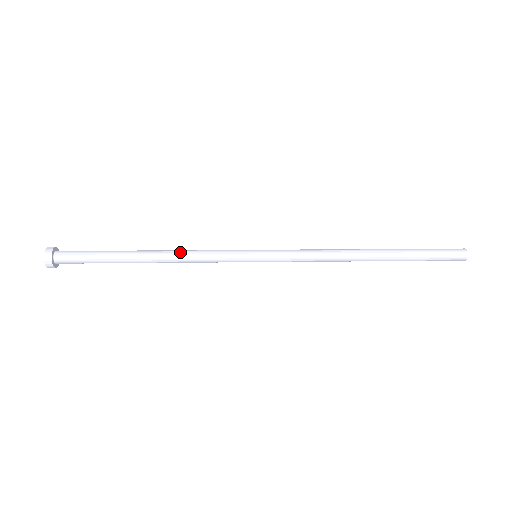
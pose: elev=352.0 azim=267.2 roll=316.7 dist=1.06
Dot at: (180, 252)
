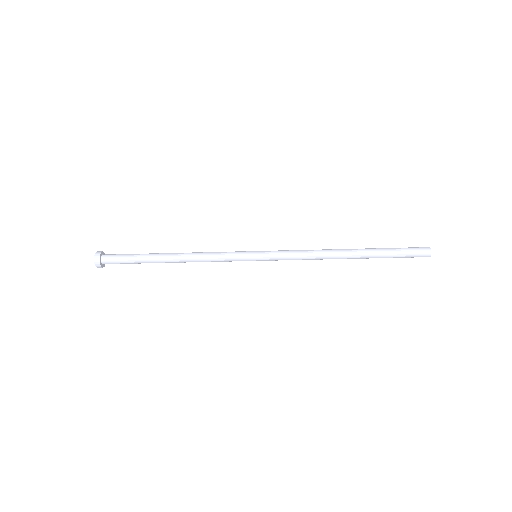
Dot at: (196, 256)
